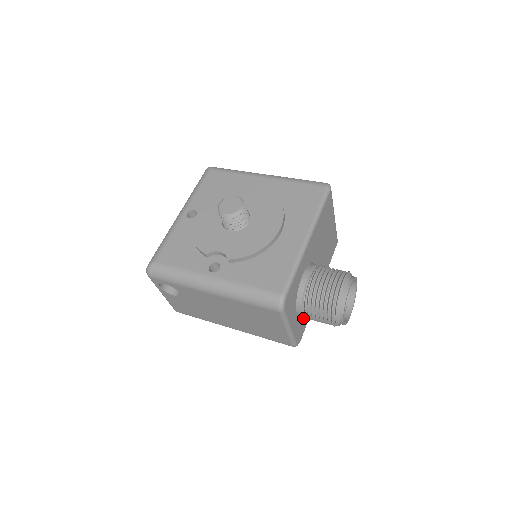
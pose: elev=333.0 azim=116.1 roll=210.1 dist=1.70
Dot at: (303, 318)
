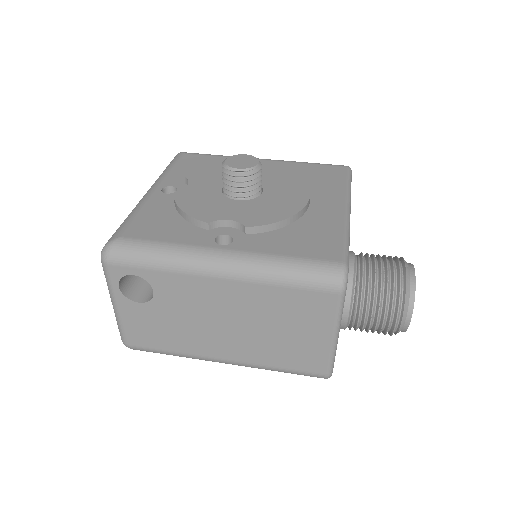
Dot at: occluded
